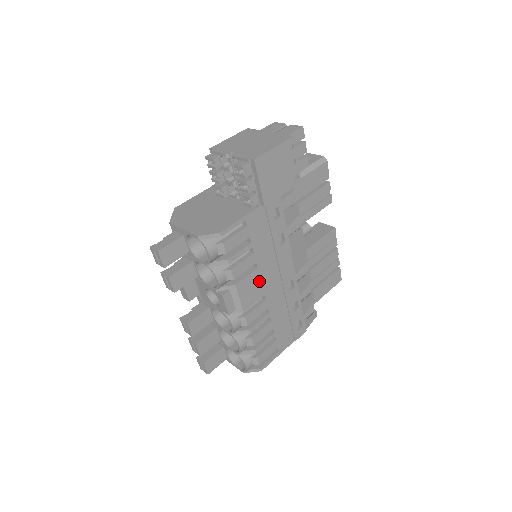
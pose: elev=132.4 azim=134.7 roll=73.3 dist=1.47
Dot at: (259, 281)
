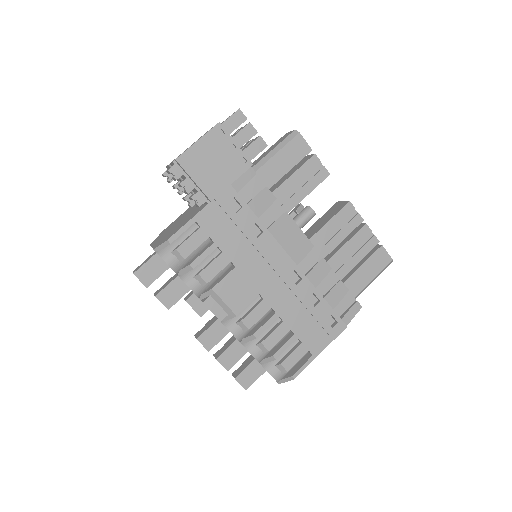
Dot at: (244, 280)
